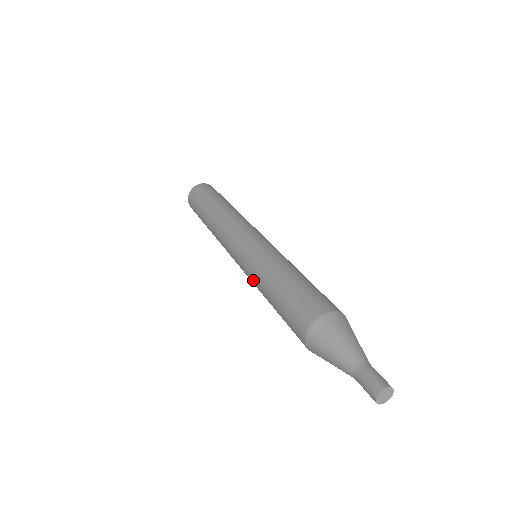
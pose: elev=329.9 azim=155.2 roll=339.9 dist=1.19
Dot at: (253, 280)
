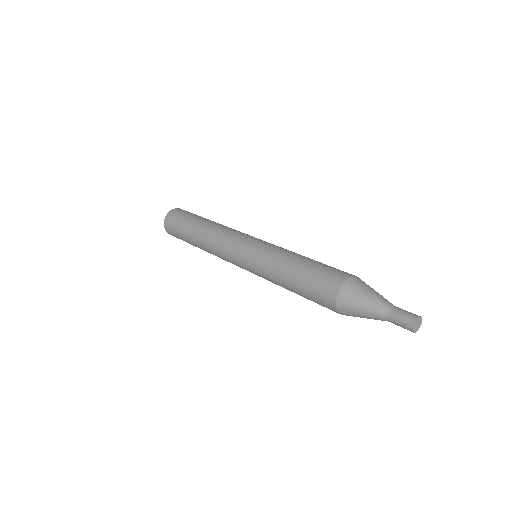
Dot at: (265, 268)
